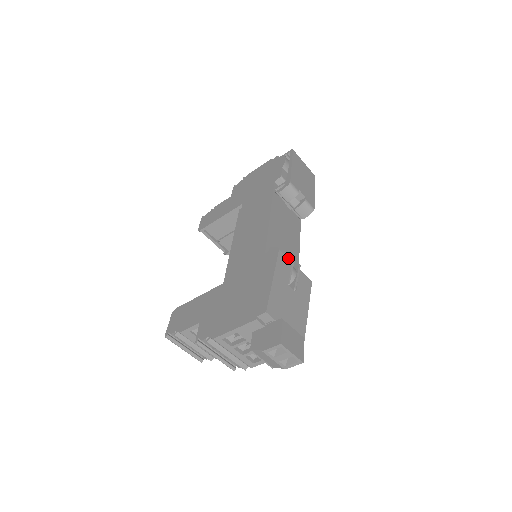
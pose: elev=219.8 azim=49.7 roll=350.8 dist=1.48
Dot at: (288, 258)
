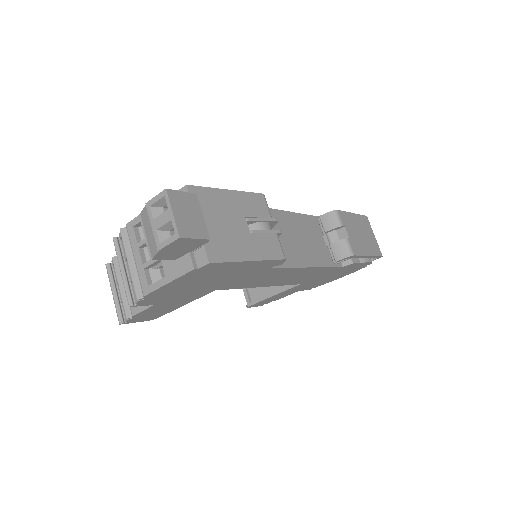
Dot at: (269, 211)
